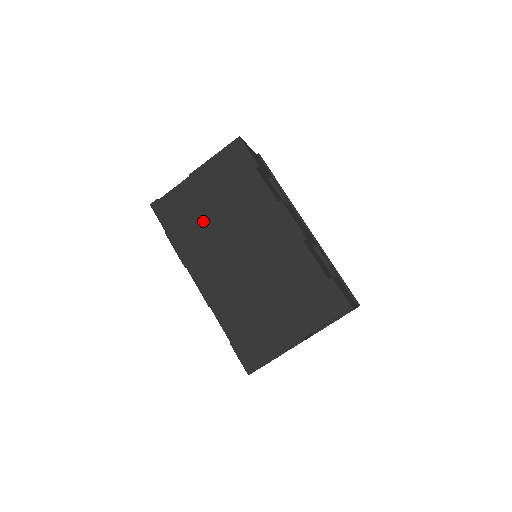
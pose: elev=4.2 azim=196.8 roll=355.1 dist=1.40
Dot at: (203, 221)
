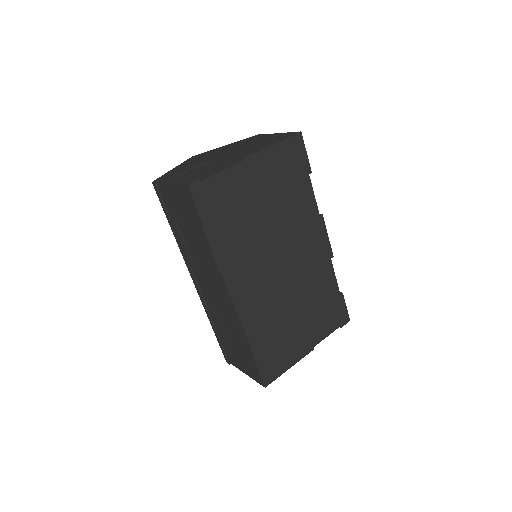
Dot at: (250, 221)
